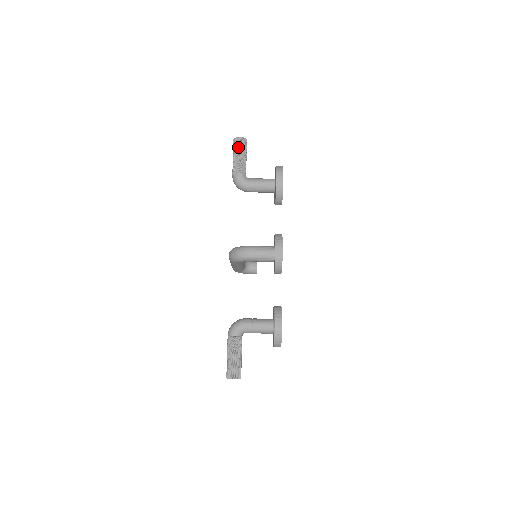
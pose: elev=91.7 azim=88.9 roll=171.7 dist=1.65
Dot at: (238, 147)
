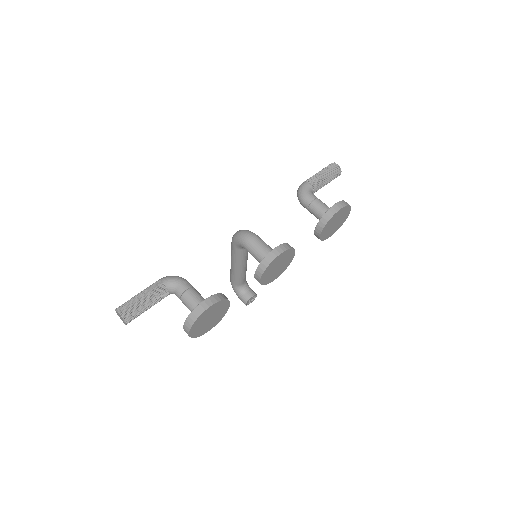
Dot at: (328, 168)
